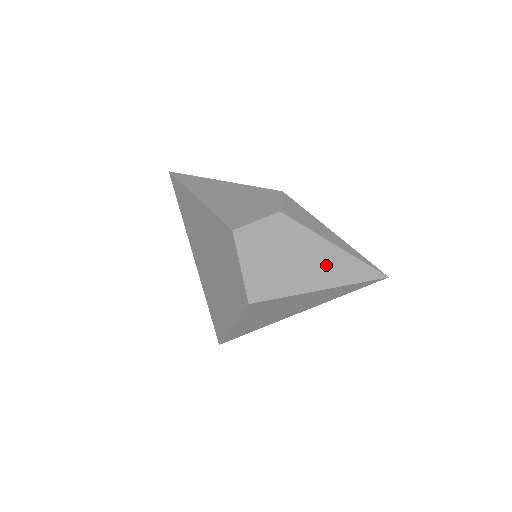
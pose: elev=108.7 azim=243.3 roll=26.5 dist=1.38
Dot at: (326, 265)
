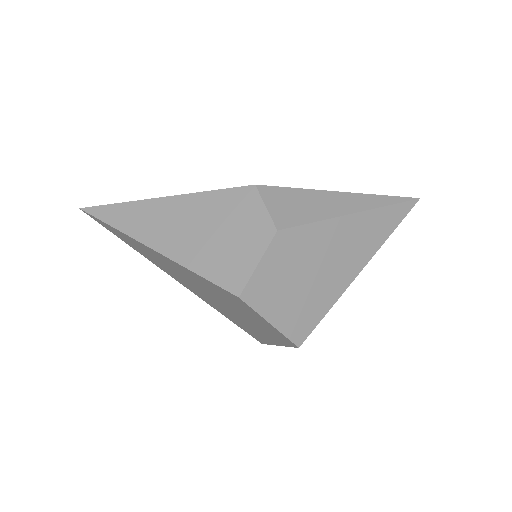
Dot at: (354, 243)
